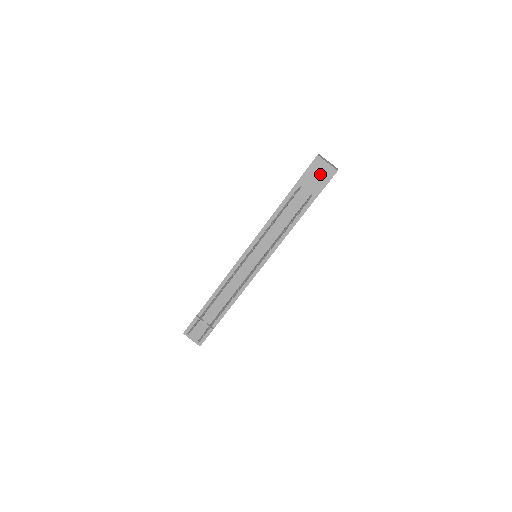
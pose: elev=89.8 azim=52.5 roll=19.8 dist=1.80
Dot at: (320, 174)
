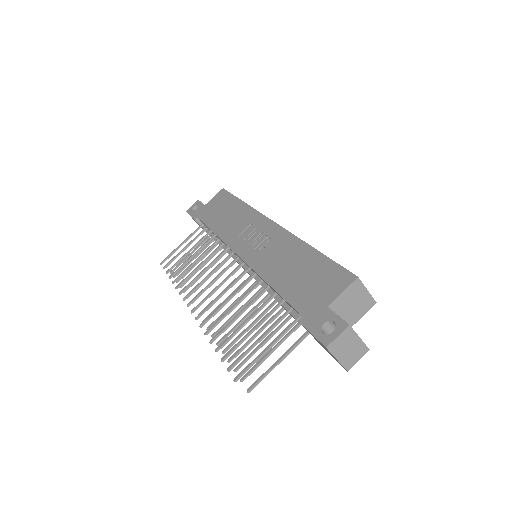
Dot at: occluded
